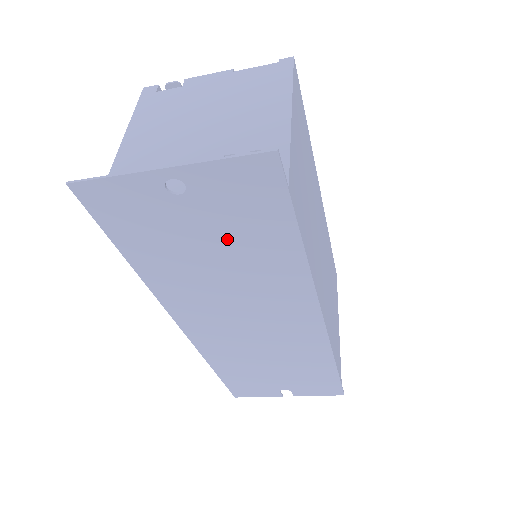
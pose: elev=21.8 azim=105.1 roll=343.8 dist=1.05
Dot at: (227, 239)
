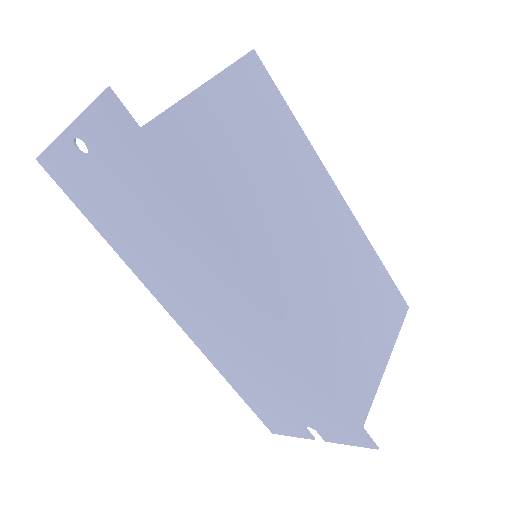
Dot at: (138, 198)
